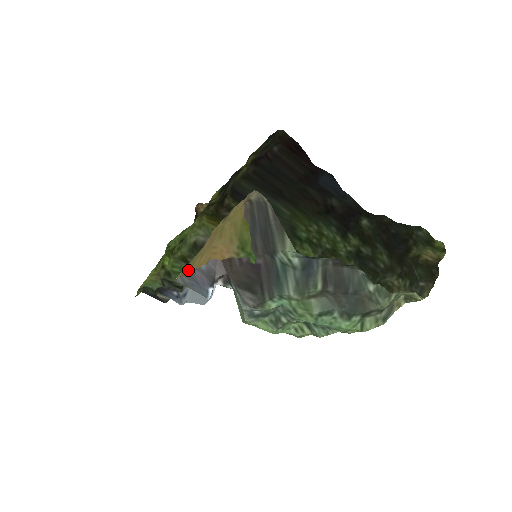
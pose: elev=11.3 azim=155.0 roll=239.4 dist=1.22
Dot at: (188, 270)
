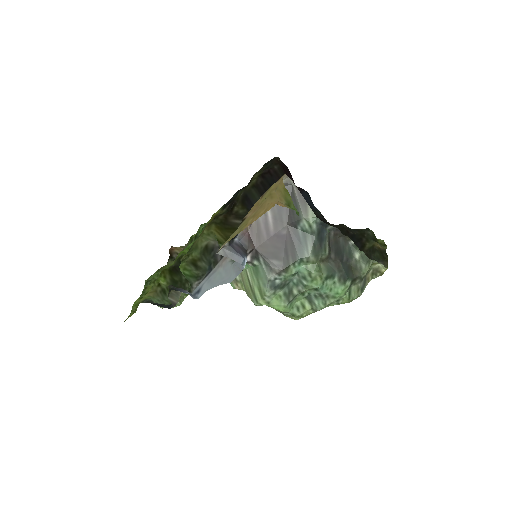
Dot at: (241, 230)
